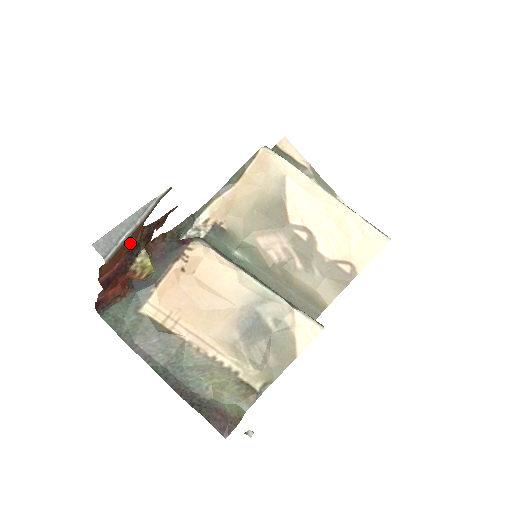
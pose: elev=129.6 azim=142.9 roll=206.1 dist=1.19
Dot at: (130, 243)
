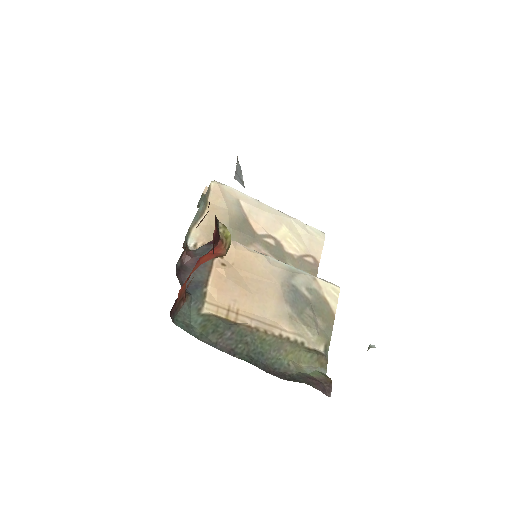
Dot at: occluded
